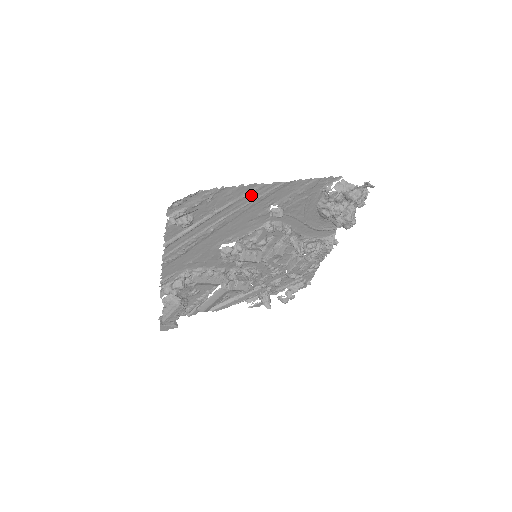
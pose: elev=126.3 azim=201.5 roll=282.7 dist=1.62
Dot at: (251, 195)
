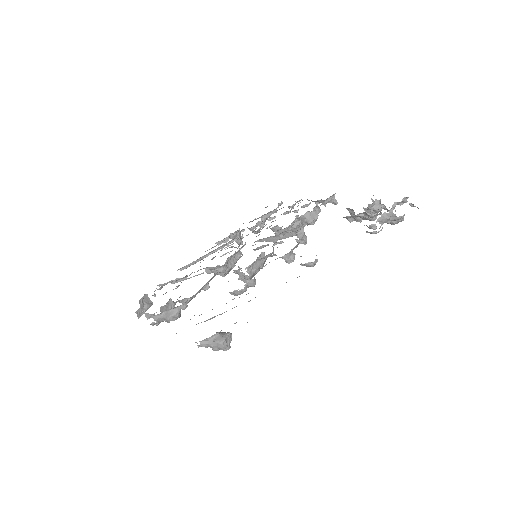
Dot at: occluded
